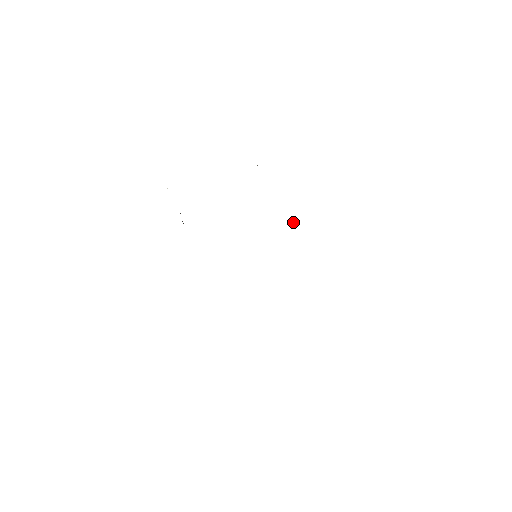
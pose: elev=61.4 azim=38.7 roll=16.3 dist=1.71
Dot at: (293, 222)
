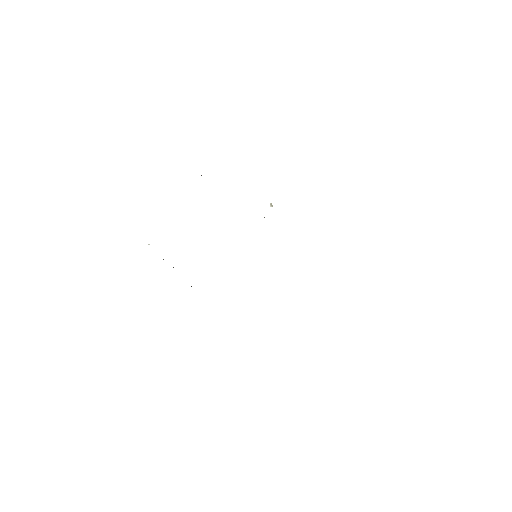
Dot at: (270, 205)
